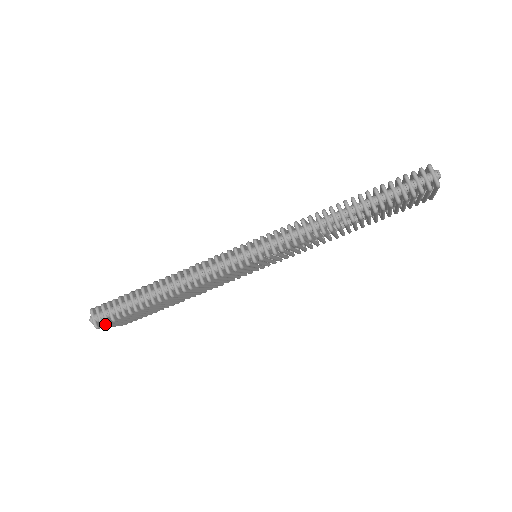
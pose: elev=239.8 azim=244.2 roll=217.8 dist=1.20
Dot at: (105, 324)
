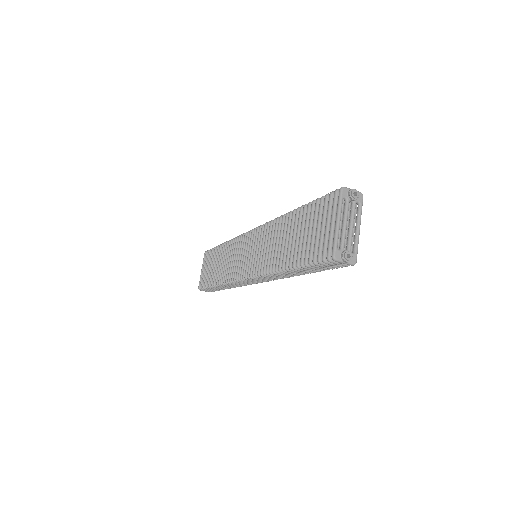
Dot at: occluded
